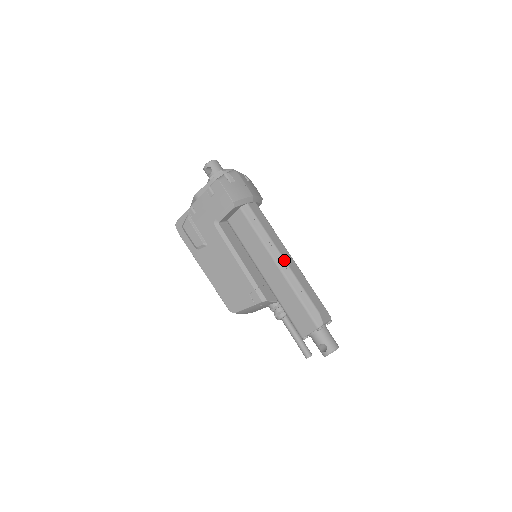
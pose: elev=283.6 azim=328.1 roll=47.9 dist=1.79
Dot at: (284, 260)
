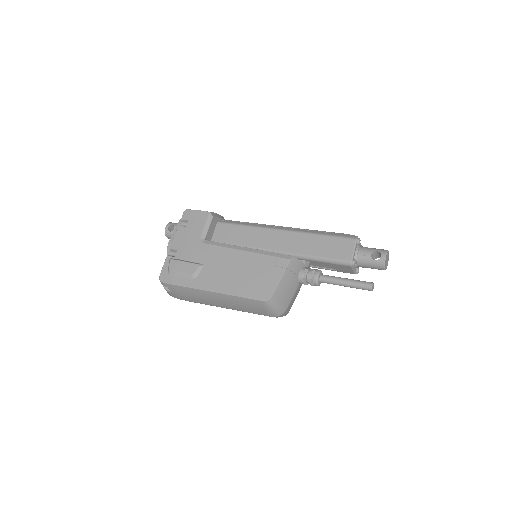
Dot at: (284, 227)
